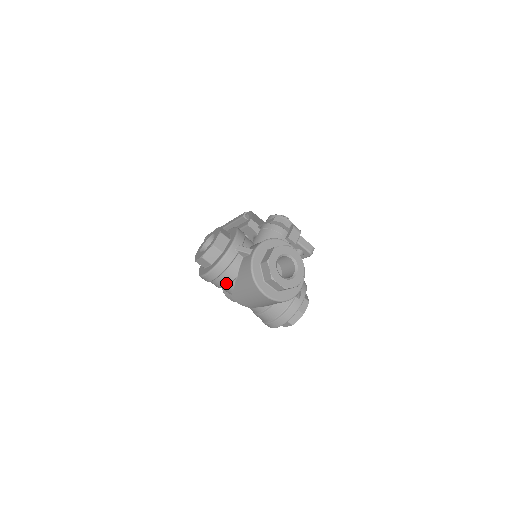
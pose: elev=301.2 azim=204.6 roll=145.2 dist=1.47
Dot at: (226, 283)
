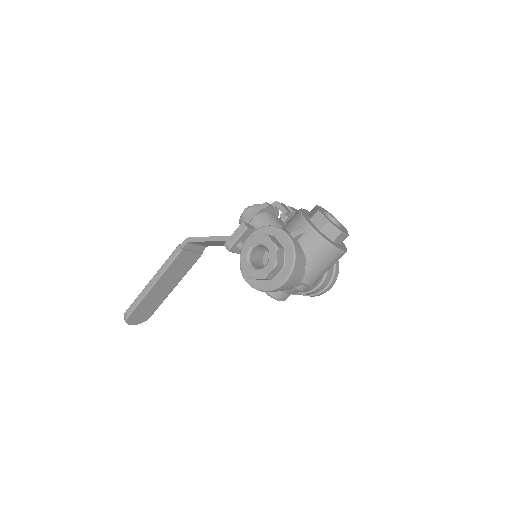
Dot at: (301, 274)
